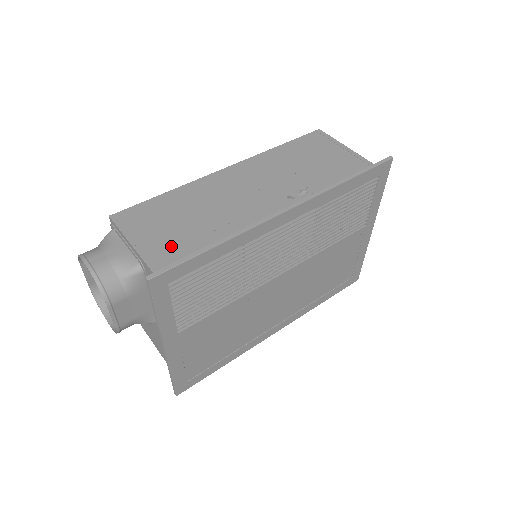
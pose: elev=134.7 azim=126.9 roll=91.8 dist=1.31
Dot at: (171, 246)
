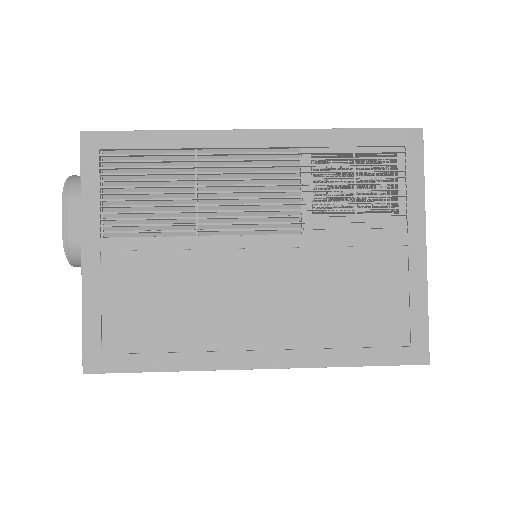
Dot at: occluded
